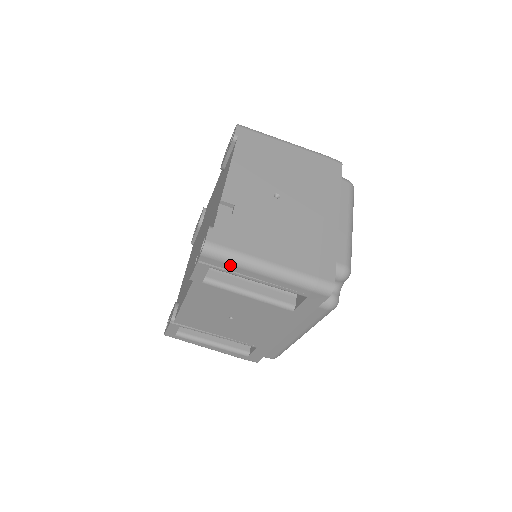
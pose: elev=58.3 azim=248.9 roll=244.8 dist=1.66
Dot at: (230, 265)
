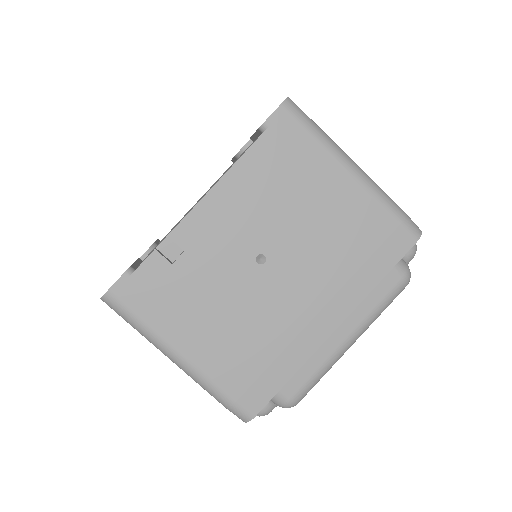
Dot at: (134, 327)
